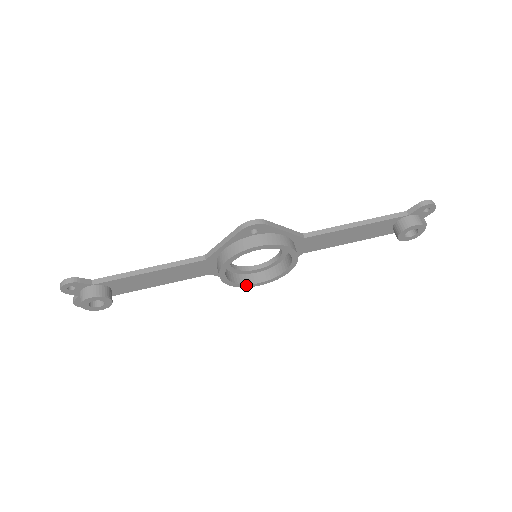
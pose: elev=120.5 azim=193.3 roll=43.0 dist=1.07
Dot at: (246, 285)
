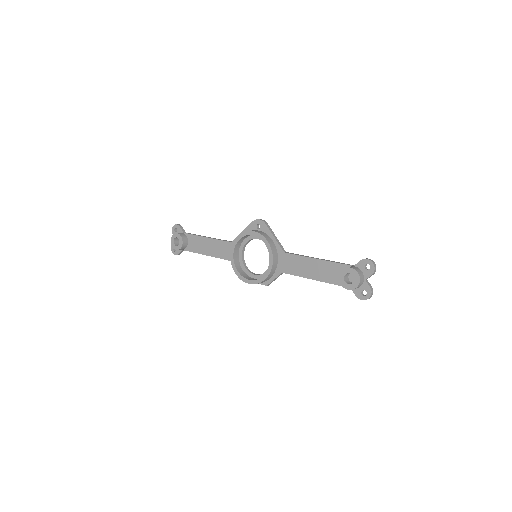
Dot at: (242, 277)
